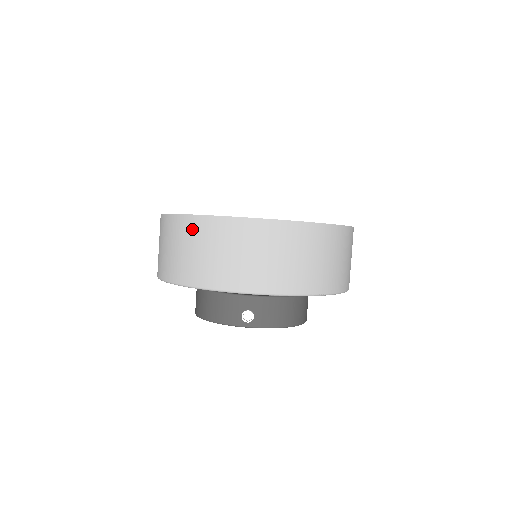
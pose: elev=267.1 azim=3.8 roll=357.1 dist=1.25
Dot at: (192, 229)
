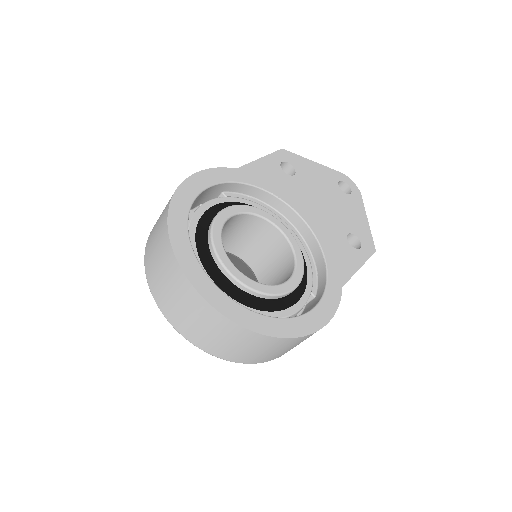
Dot at: (164, 246)
